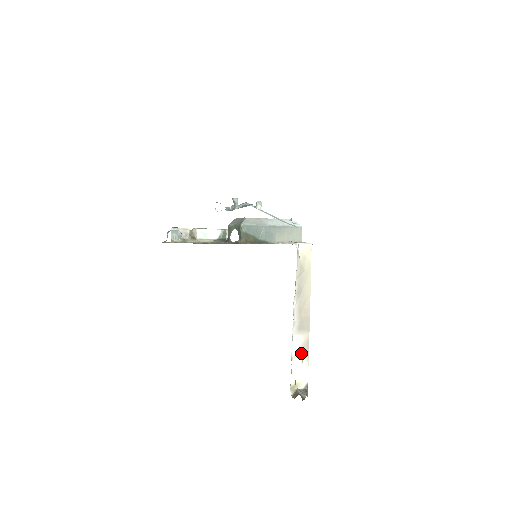
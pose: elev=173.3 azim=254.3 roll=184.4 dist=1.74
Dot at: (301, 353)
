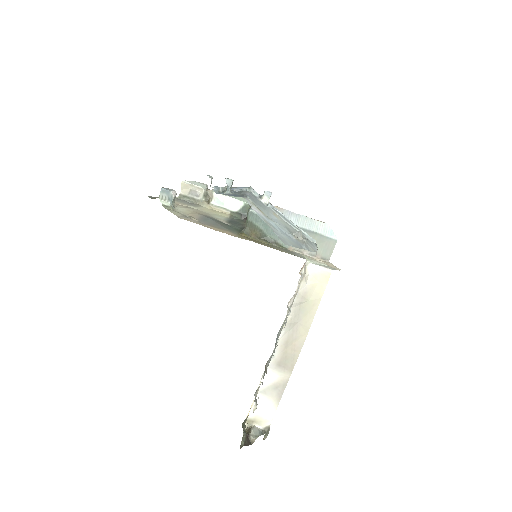
Dot at: (272, 391)
